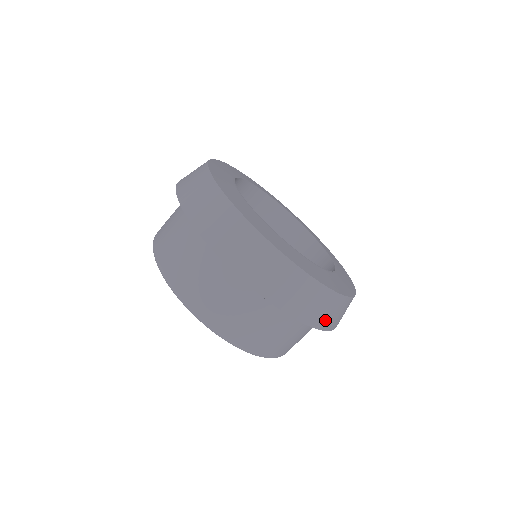
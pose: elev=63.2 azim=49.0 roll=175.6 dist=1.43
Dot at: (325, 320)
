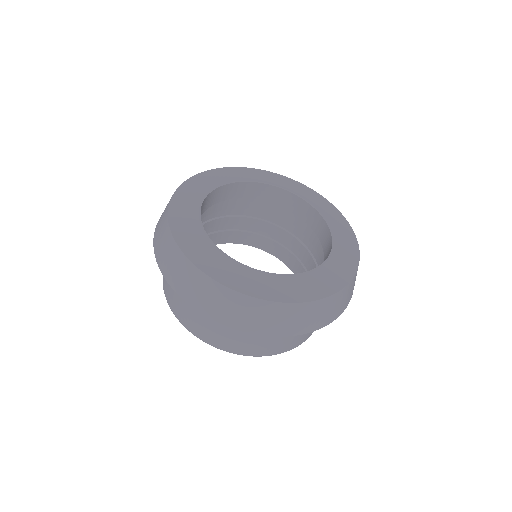
Dot at: (334, 313)
